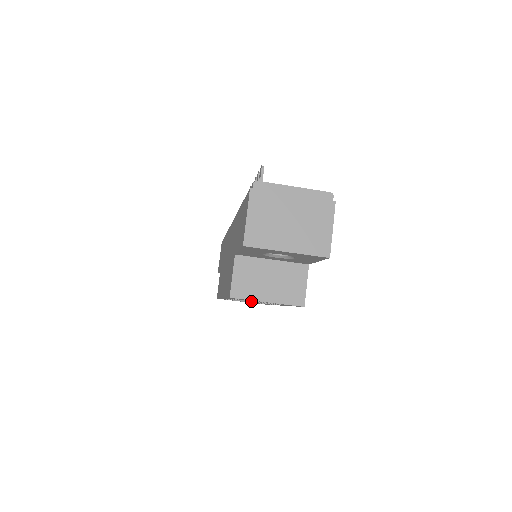
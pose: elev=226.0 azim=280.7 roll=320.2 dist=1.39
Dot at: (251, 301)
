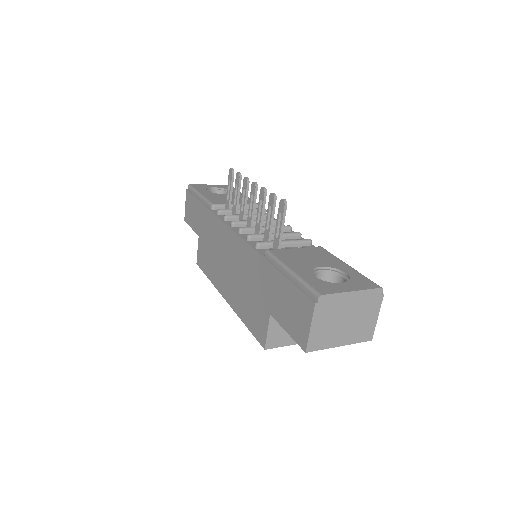
Dot at: occluded
